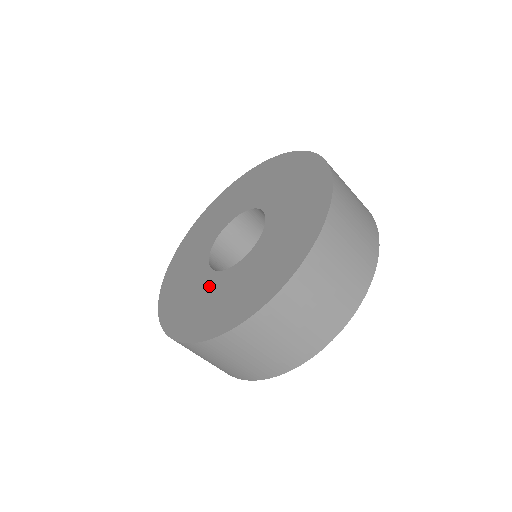
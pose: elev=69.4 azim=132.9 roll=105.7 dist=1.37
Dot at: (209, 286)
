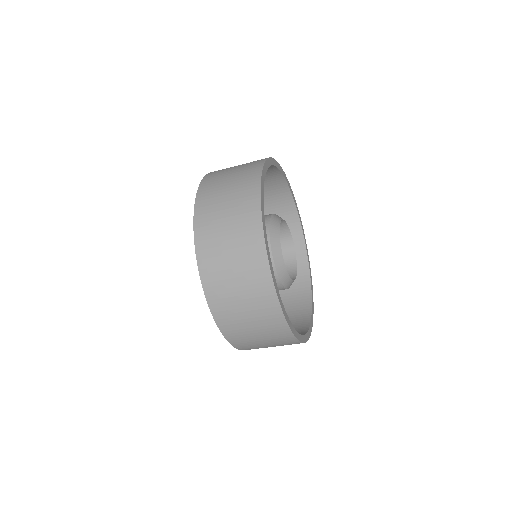
Dot at: occluded
